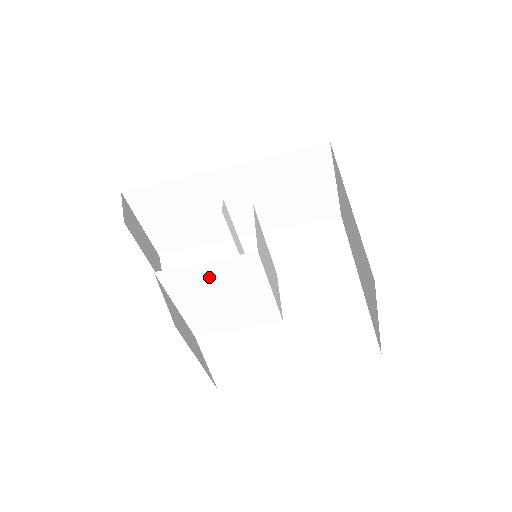
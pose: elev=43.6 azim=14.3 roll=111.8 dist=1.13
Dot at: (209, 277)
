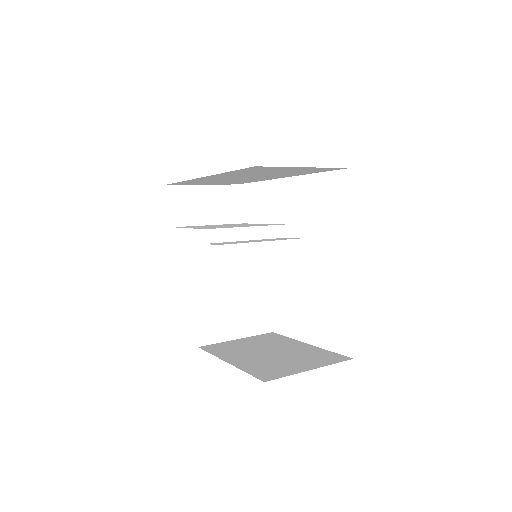
Dot at: occluded
